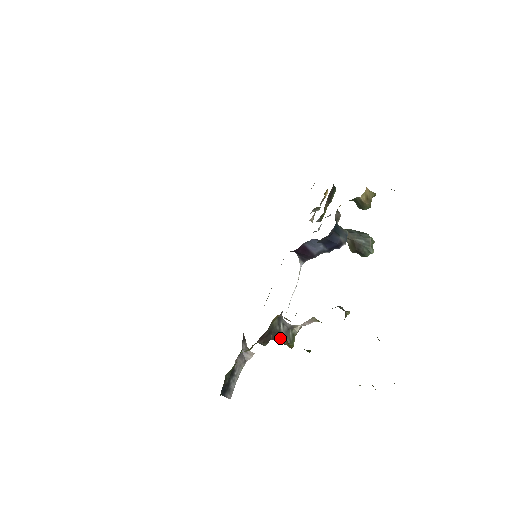
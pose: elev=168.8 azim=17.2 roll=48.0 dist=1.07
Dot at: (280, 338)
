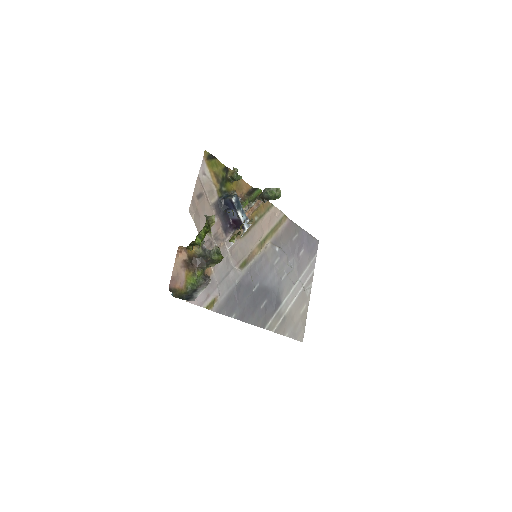
Dot at: (208, 258)
